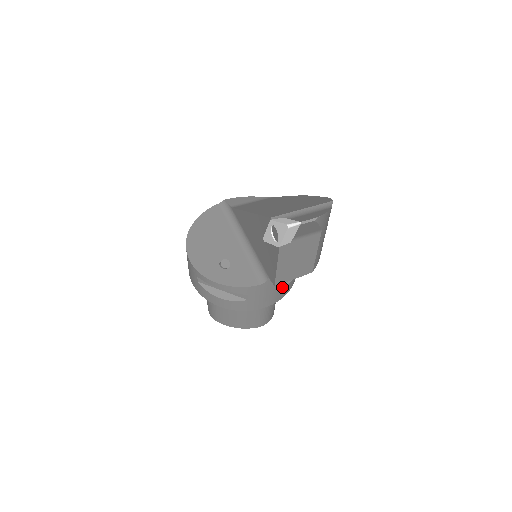
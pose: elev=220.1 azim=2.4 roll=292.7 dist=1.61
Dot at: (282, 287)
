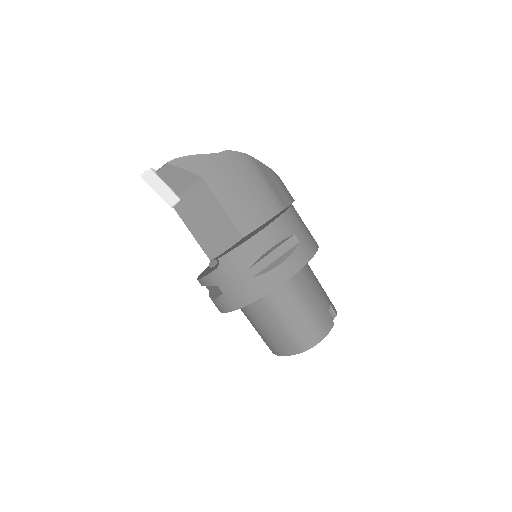
Dot at: (256, 275)
